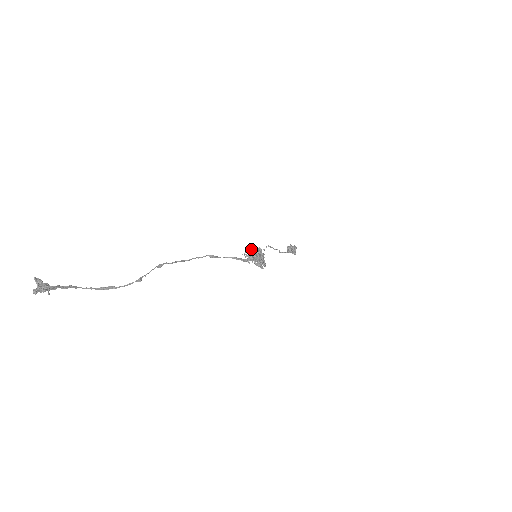
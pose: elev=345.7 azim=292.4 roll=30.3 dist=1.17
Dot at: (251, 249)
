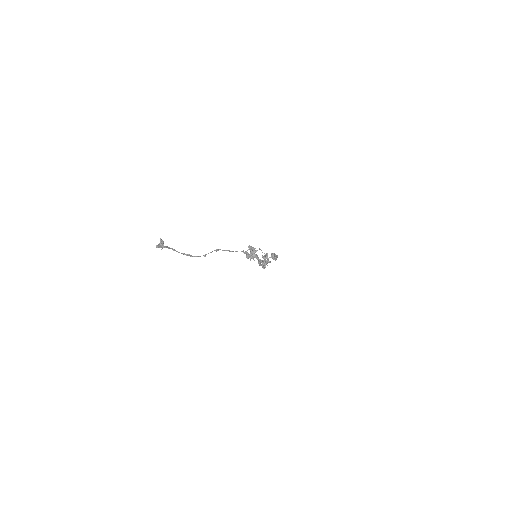
Dot at: occluded
